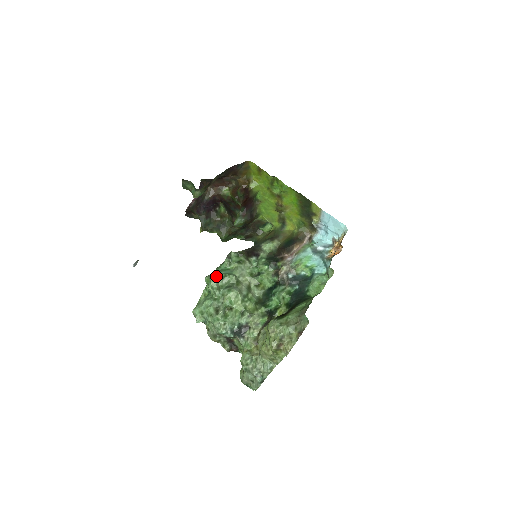
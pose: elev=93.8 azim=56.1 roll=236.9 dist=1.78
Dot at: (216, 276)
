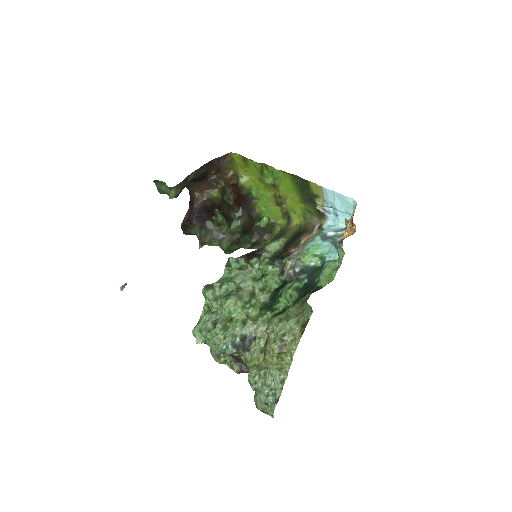
Dot at: (212, 286)
